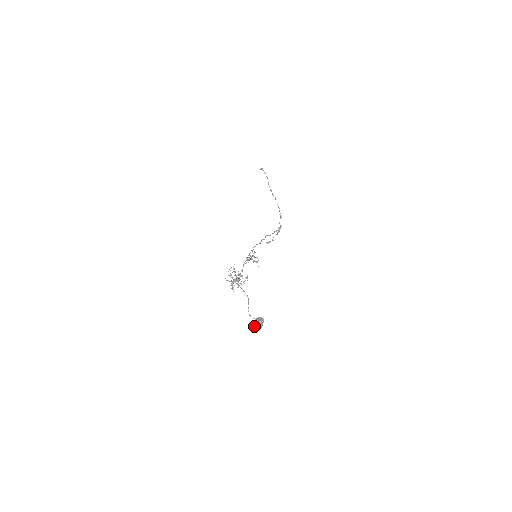
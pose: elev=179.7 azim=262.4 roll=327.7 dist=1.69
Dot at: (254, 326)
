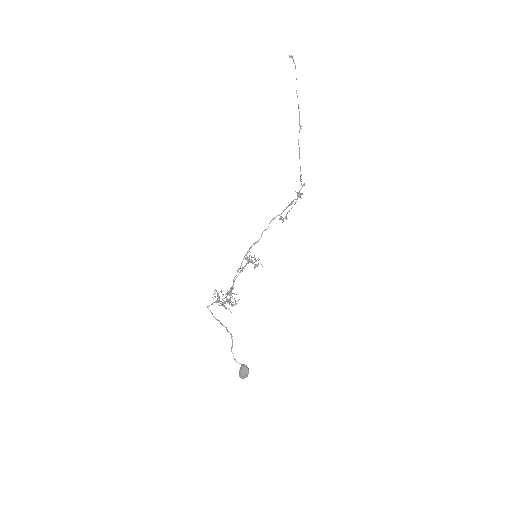
Dot at: (239, 374)
